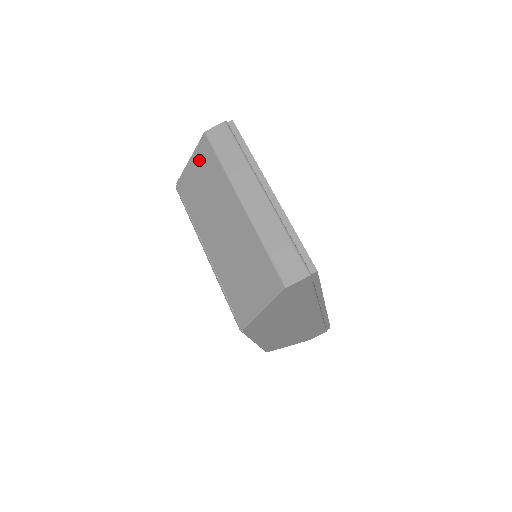
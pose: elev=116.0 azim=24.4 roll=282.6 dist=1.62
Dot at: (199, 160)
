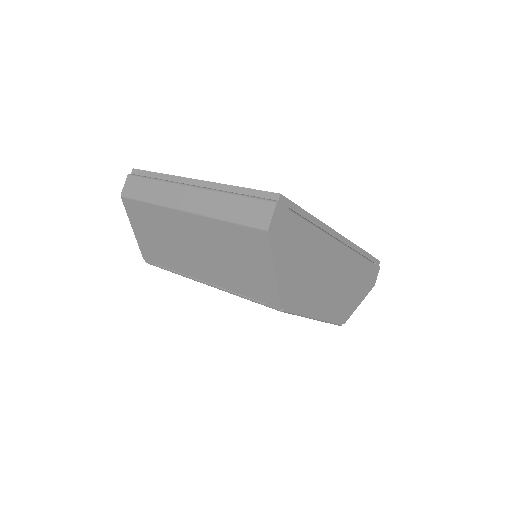
Dot at: (137, 221)
